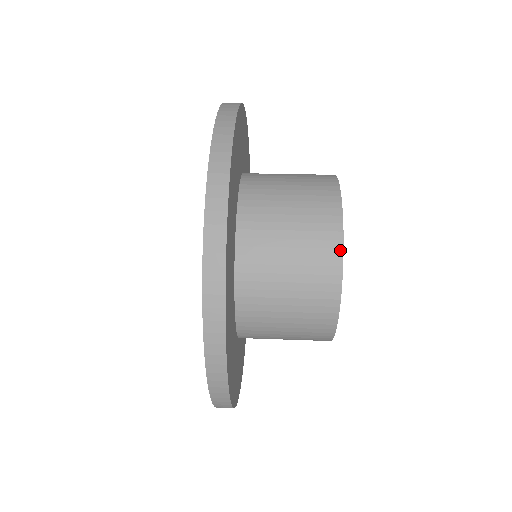
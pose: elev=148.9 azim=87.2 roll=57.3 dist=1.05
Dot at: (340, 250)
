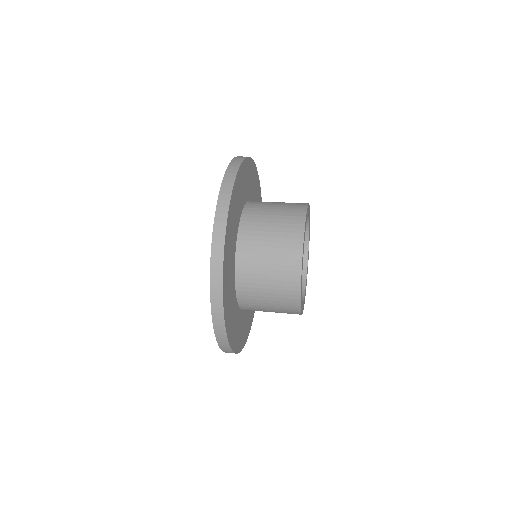
Dot at: (299, 282)
